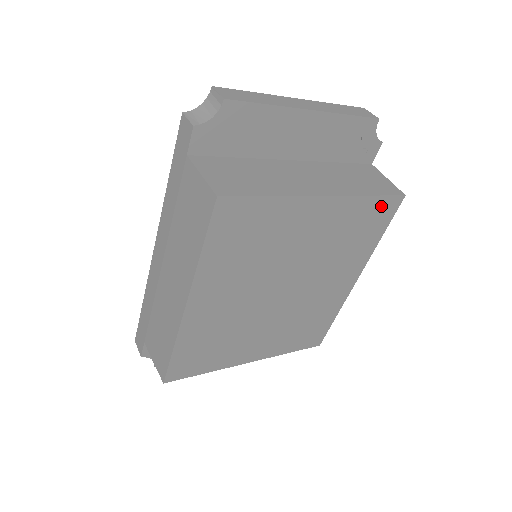
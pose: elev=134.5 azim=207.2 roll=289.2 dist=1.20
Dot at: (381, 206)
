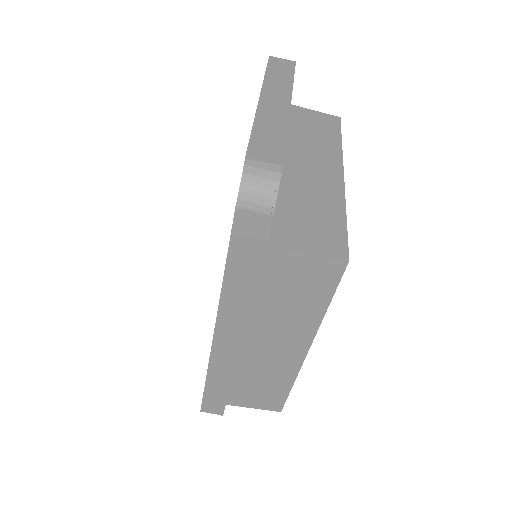
Dot at: occluded
